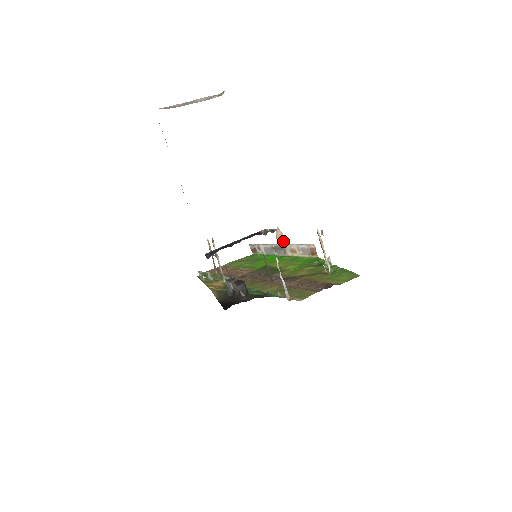
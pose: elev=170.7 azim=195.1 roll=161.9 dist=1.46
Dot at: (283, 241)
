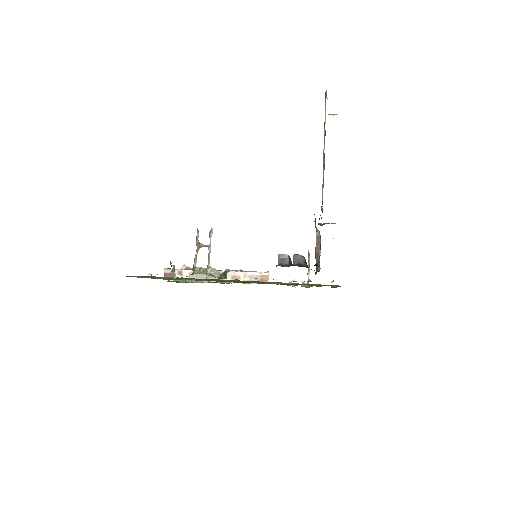
Dot at: occluded
